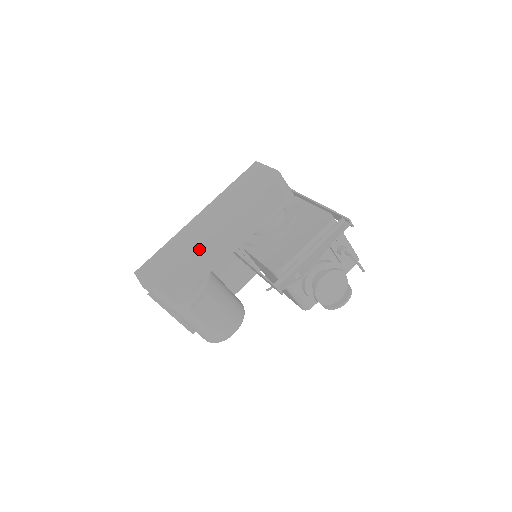
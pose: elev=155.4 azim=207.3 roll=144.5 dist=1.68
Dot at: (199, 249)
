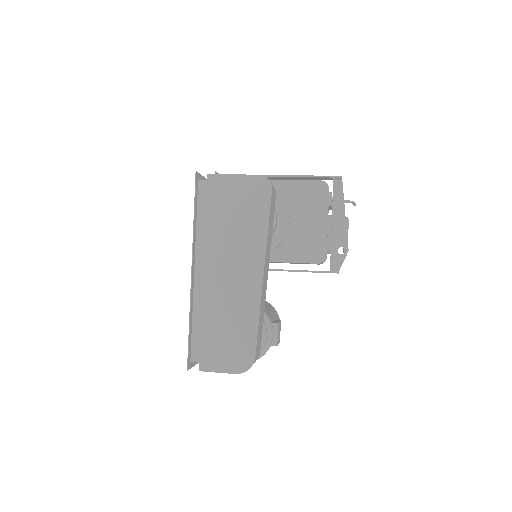
Dot at: (261, 300)
